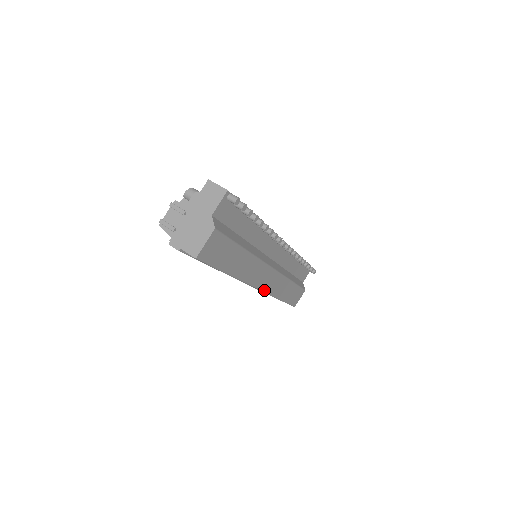
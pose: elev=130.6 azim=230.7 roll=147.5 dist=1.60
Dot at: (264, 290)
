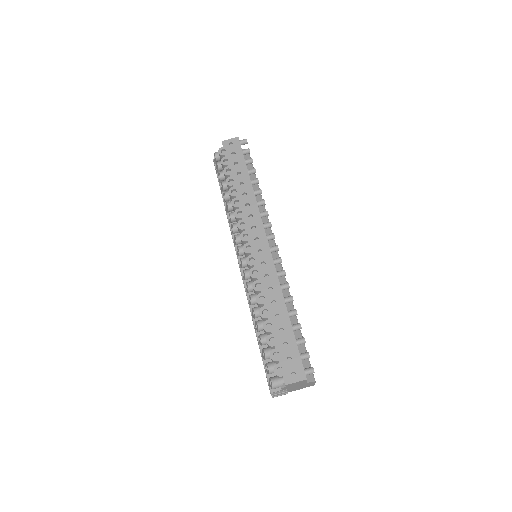
Dot at: occluded
